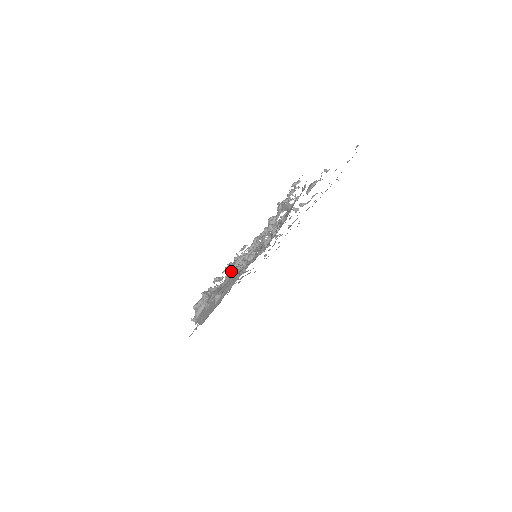
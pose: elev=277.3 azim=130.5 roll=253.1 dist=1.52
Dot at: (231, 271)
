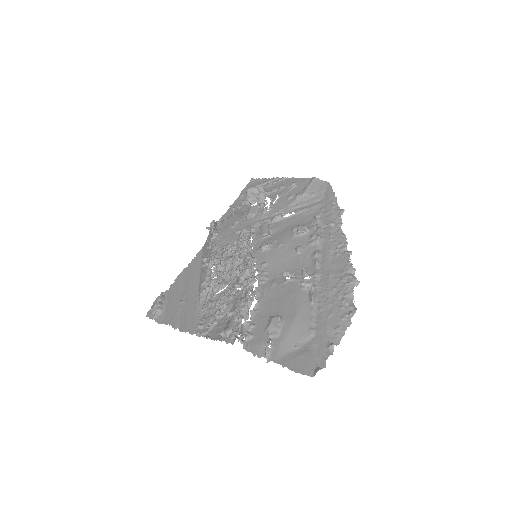
Dot at: occluded
